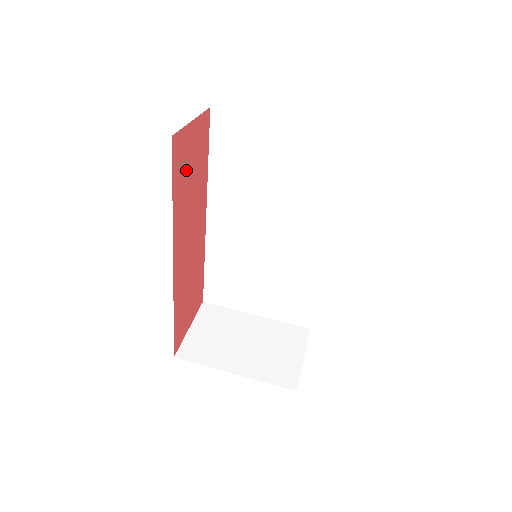
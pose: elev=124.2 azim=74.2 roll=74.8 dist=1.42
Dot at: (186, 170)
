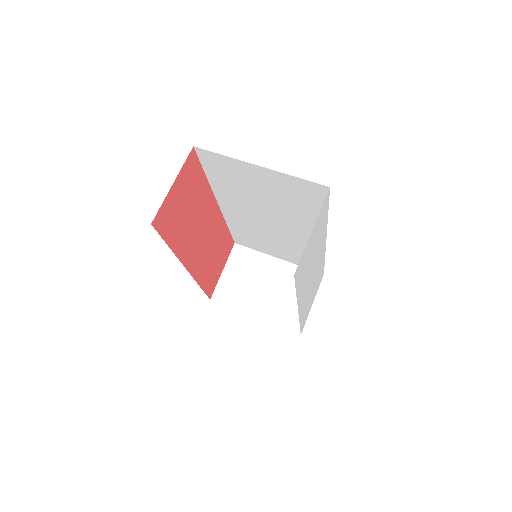
Dot at: (178, 215)
